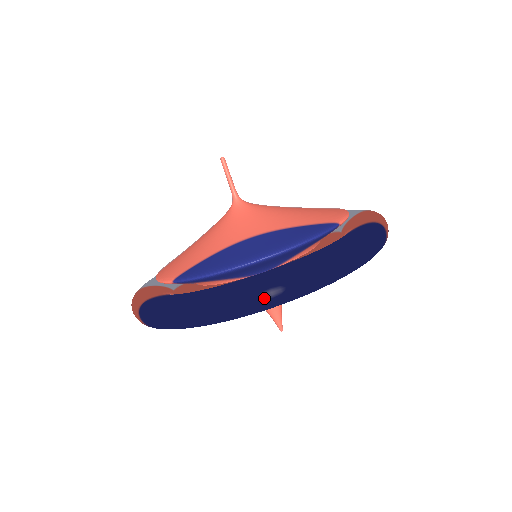
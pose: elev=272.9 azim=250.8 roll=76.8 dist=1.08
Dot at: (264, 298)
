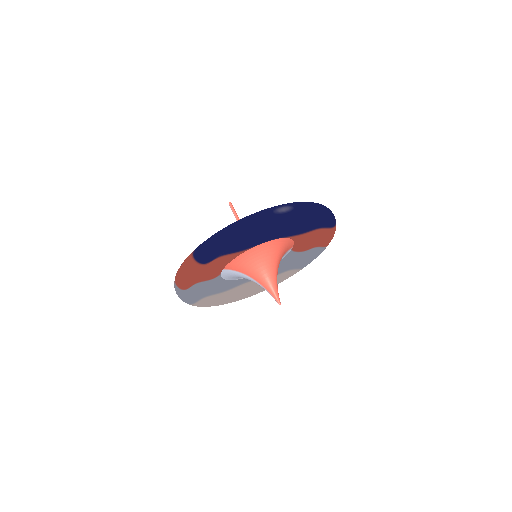
Dot at: (280, 212)
